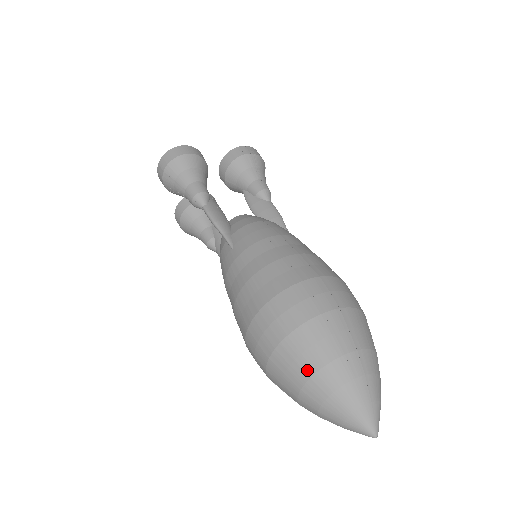
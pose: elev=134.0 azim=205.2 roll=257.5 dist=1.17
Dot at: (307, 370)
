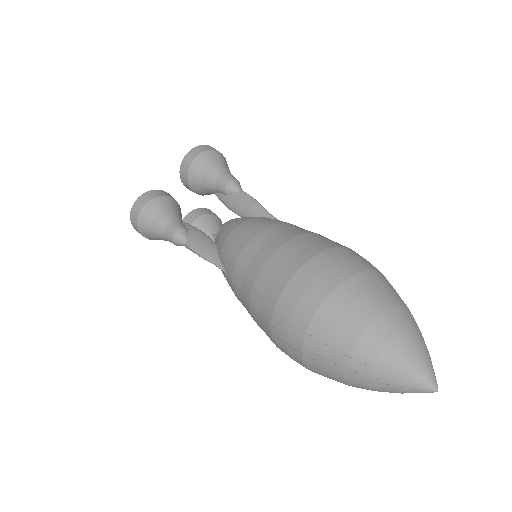
Dot at: (337, 367)
